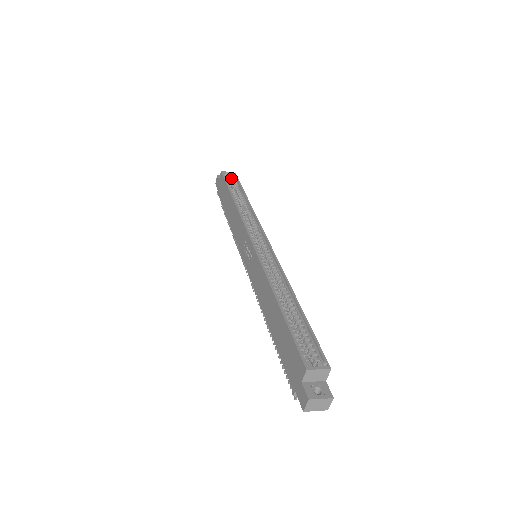
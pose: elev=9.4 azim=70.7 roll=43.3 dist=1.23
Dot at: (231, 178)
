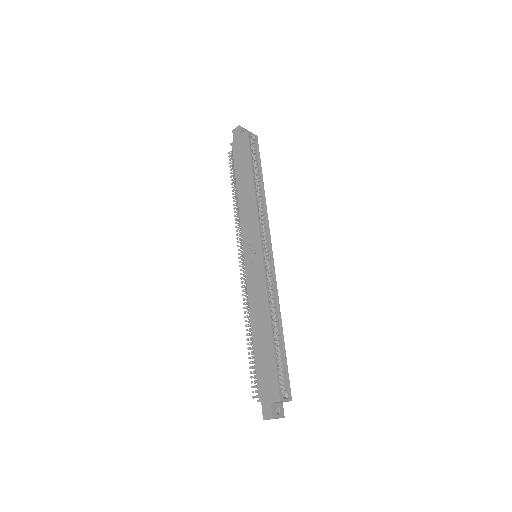
Dot at: (253, 142)
